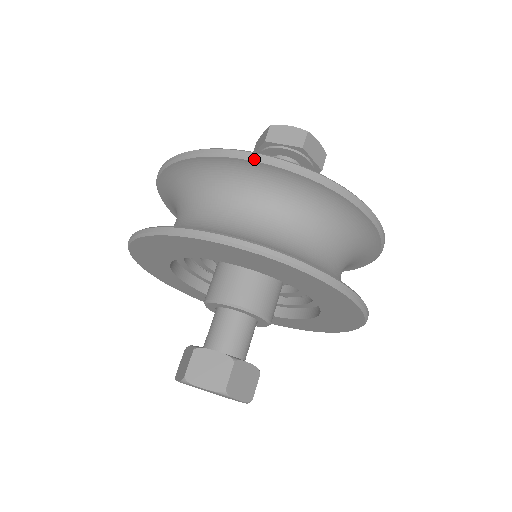
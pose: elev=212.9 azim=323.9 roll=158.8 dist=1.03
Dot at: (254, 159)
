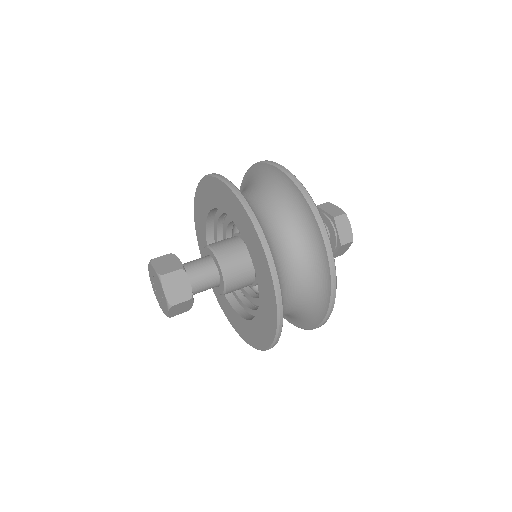
Dot at: (281, 168)
